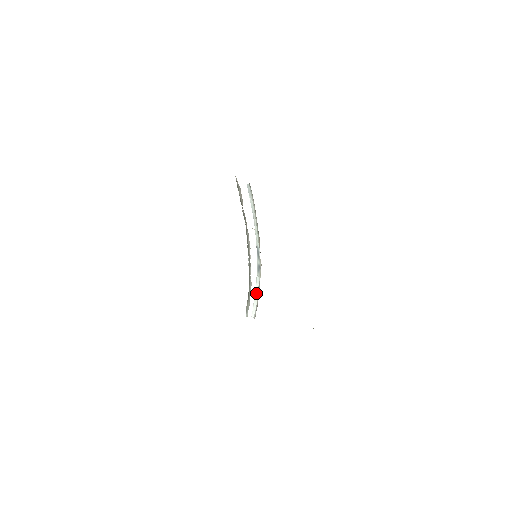
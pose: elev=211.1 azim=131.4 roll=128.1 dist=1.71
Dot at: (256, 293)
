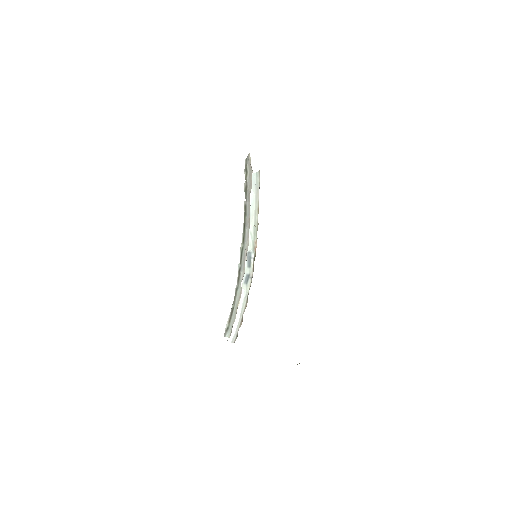
Dot at: (238, 311)
